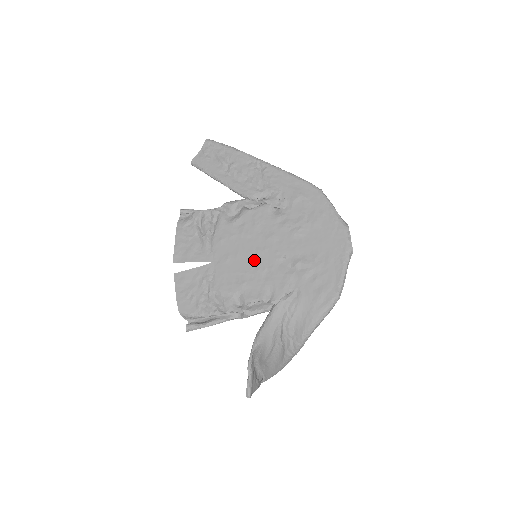
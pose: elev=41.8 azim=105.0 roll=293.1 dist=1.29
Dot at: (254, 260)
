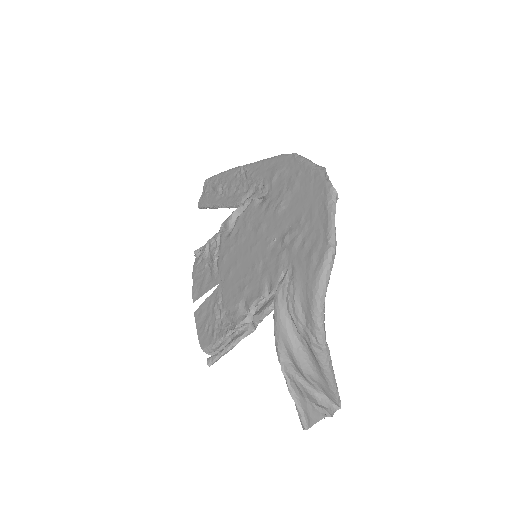
Dot at: (250, 260)
